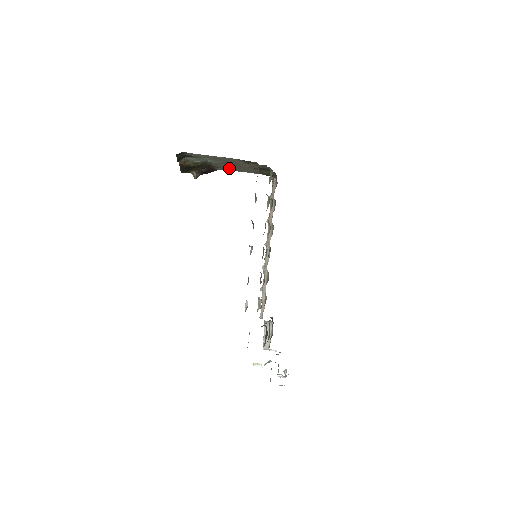
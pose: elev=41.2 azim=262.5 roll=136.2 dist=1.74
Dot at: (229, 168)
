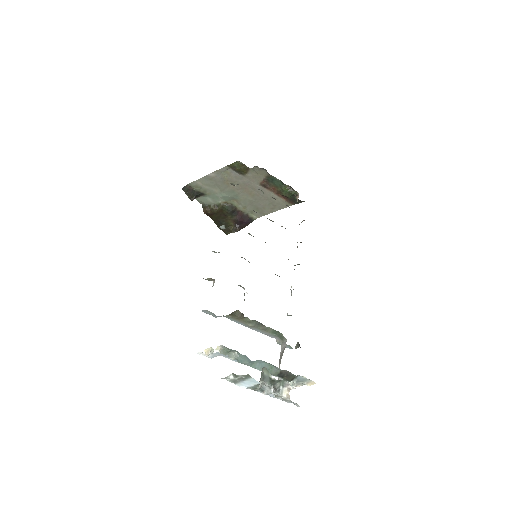
Dot at: (257, 208)
